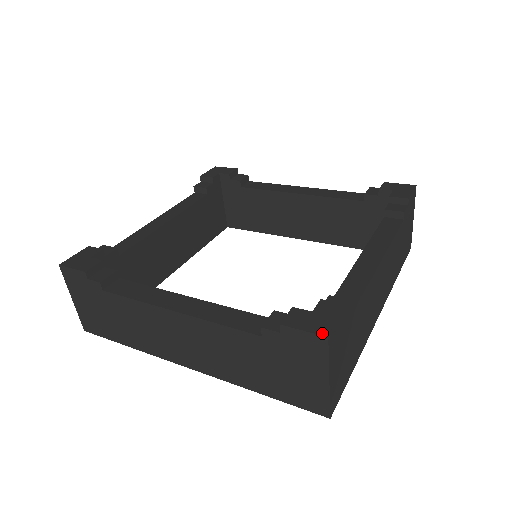
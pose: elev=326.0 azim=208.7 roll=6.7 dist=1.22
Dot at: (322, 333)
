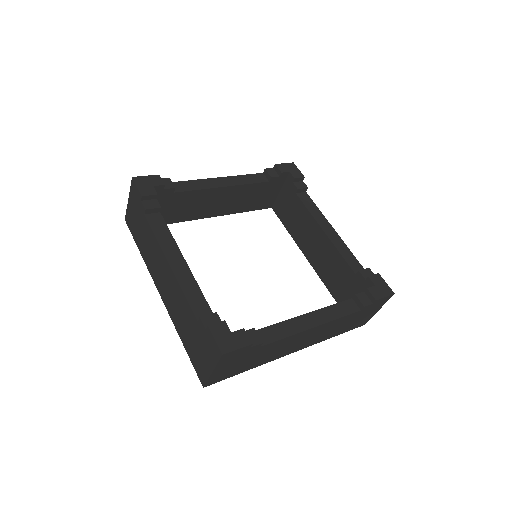
Dot at: (222, 350)
